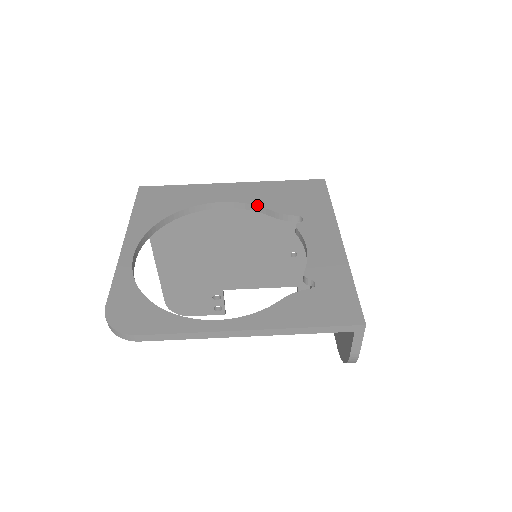
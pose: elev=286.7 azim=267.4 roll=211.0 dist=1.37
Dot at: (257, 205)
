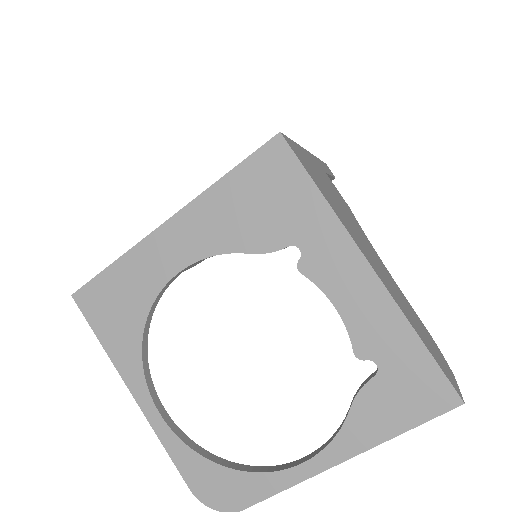
Dot at: (226, 253)
